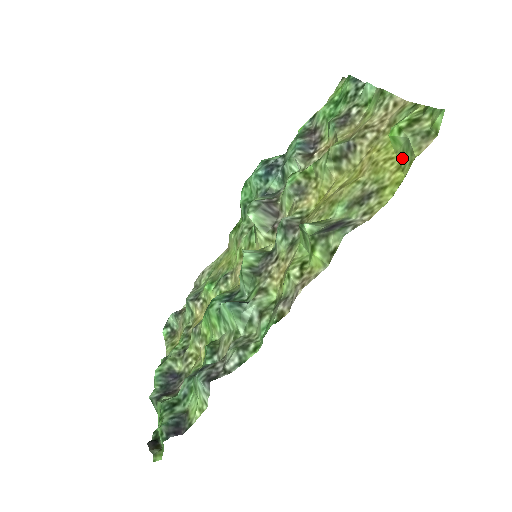
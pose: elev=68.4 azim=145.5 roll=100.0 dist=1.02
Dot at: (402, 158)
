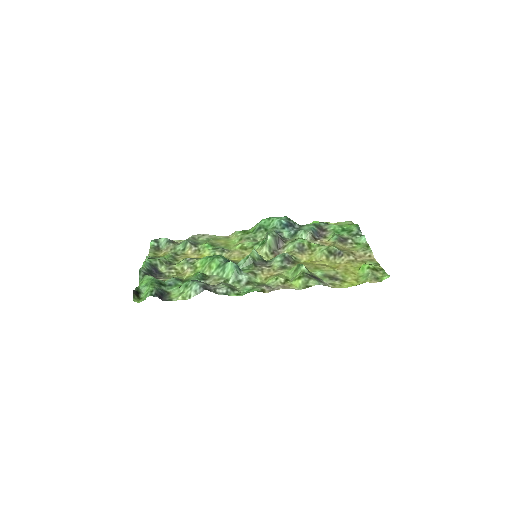
Dot at: (360, 278)
